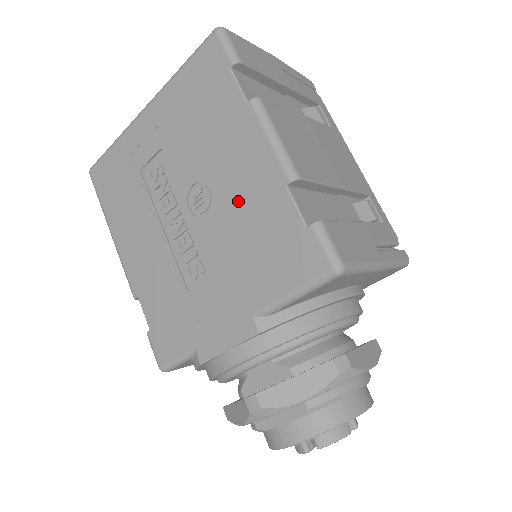
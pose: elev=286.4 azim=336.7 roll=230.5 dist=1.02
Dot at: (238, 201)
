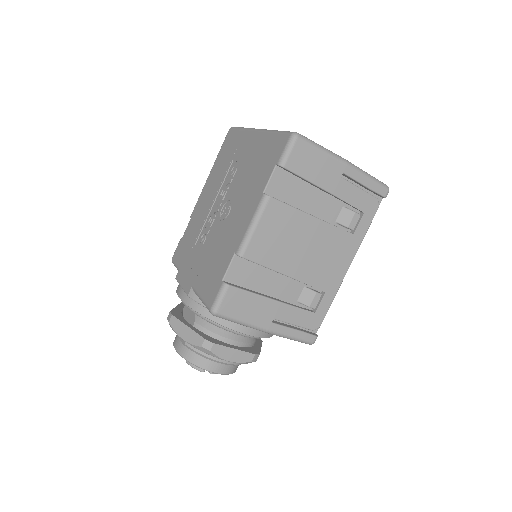
Dot at: (227, 233)
